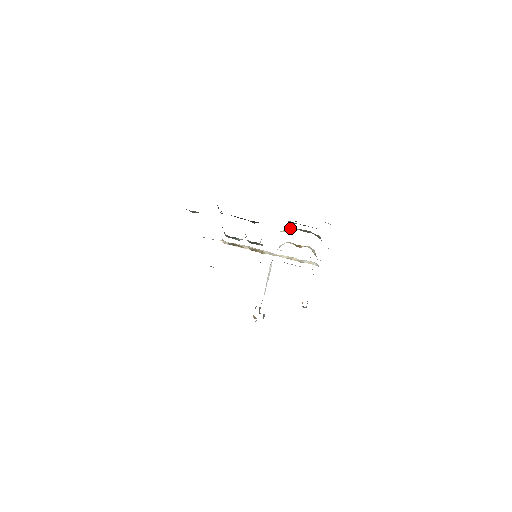
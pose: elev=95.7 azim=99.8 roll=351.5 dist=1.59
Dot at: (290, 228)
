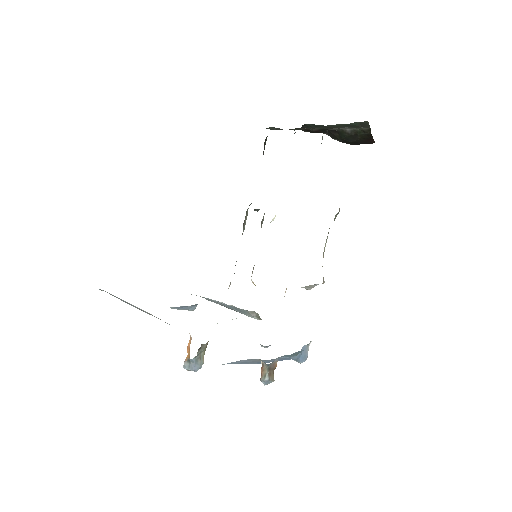
Dot at: occluded
